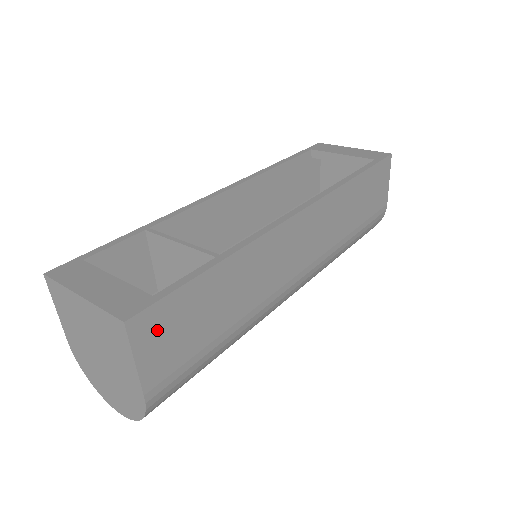
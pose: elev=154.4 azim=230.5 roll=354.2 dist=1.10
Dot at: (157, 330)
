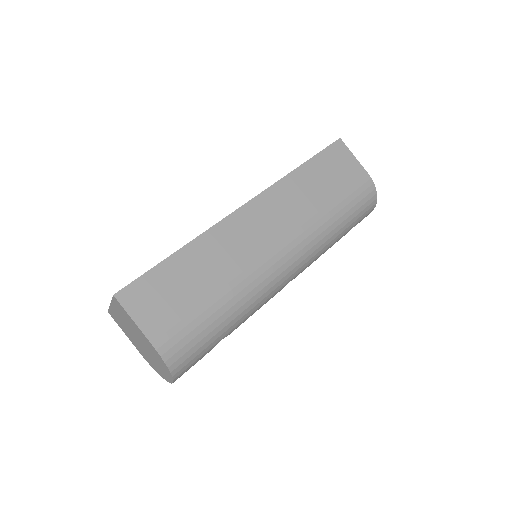
Dot at: (143, 299)
